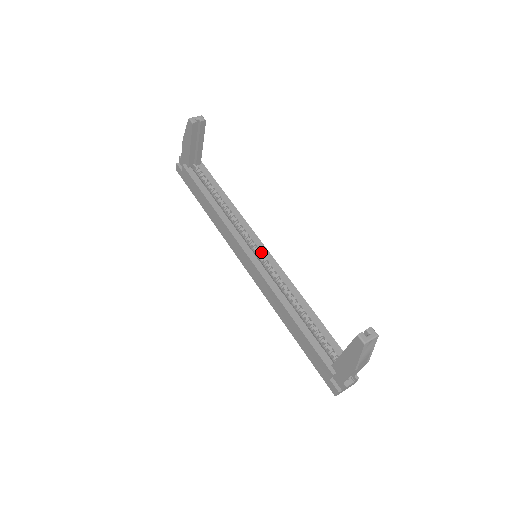
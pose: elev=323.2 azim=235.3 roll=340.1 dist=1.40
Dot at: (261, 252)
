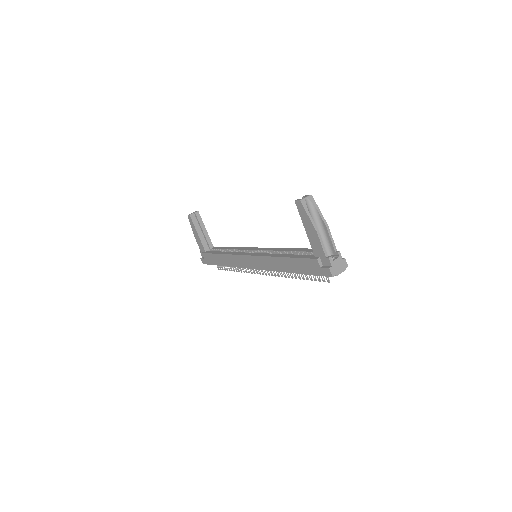
Dot at: (257, 250)
